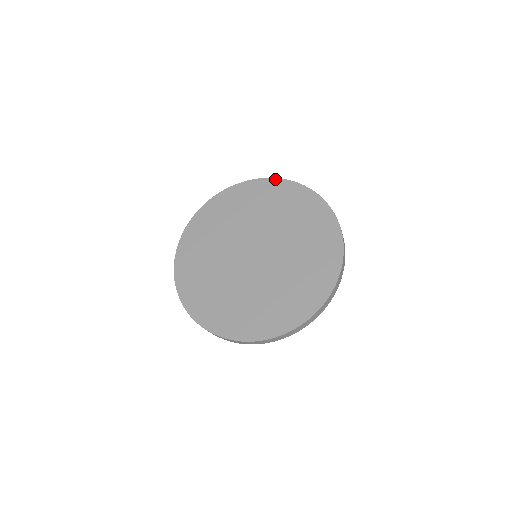
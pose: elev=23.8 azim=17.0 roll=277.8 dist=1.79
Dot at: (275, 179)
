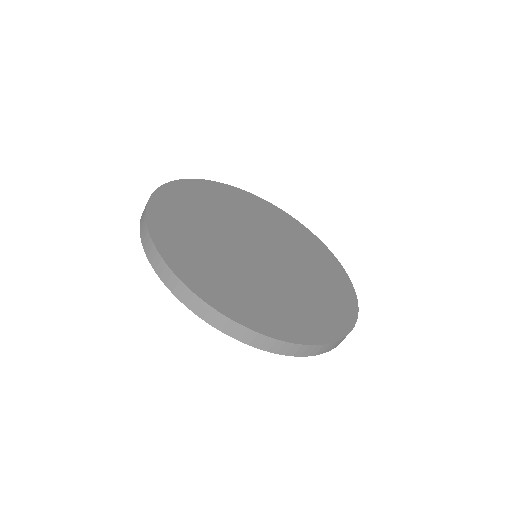
Dot at: (254, 195)
